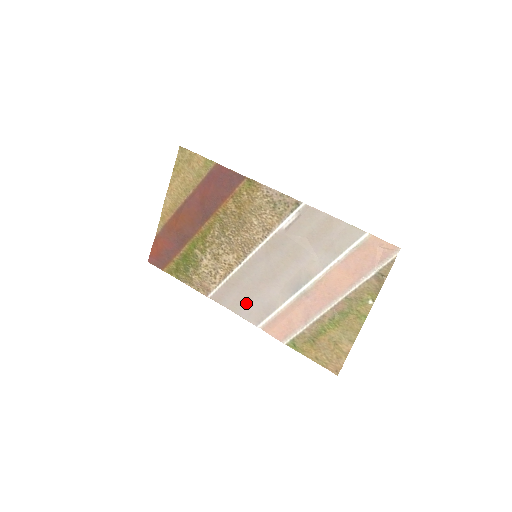
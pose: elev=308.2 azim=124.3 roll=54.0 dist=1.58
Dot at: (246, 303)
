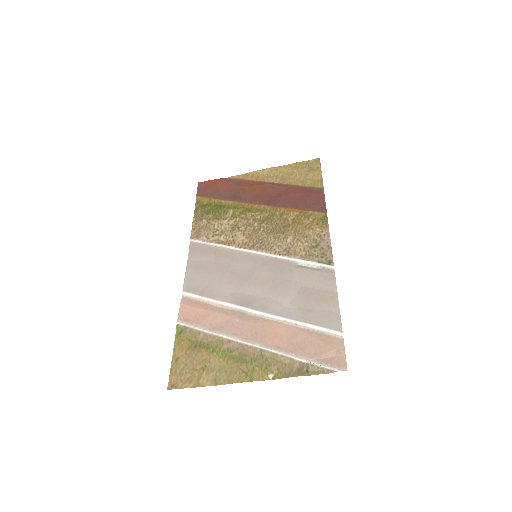
Dot at: (202, 271)
